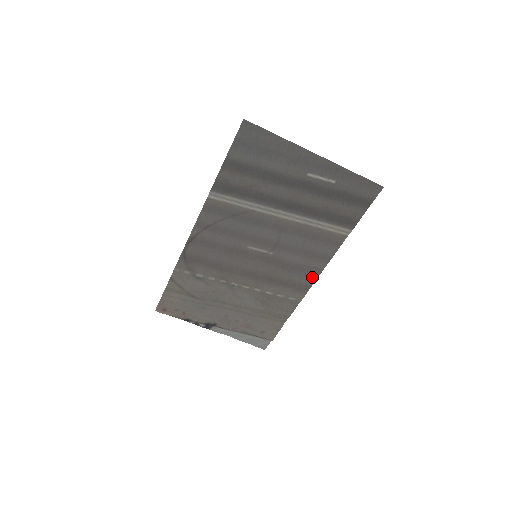
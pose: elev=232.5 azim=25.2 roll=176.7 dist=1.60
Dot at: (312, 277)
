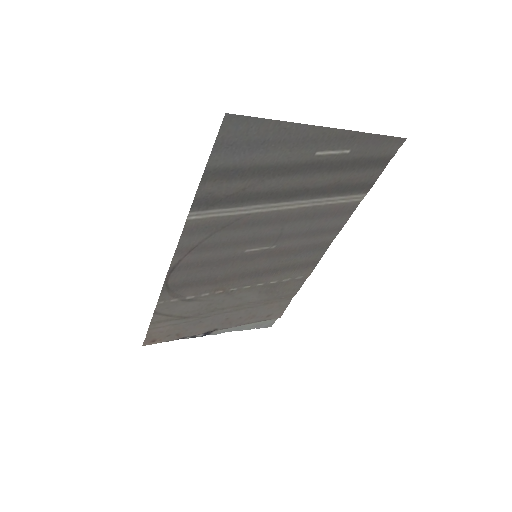
Dot at: (321, 251)
